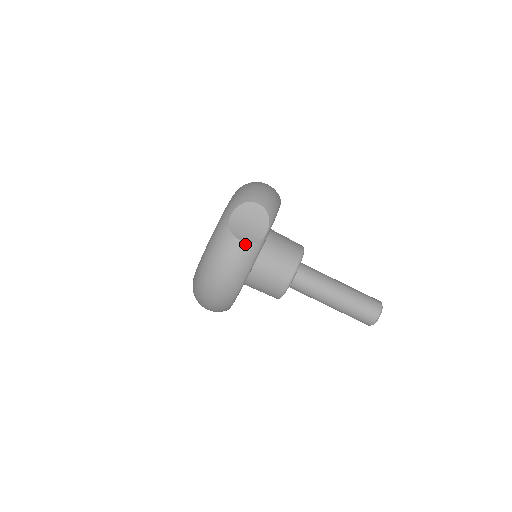
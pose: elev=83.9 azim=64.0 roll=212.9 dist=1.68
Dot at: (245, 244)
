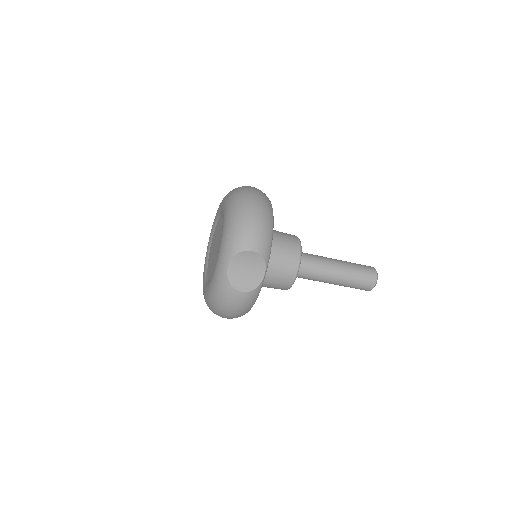
Dot at: (247, 293)
